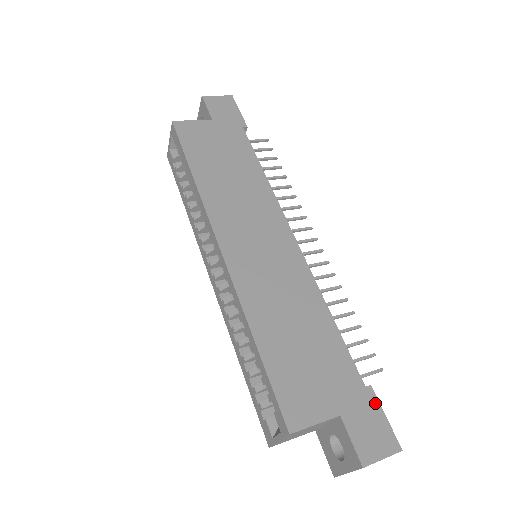
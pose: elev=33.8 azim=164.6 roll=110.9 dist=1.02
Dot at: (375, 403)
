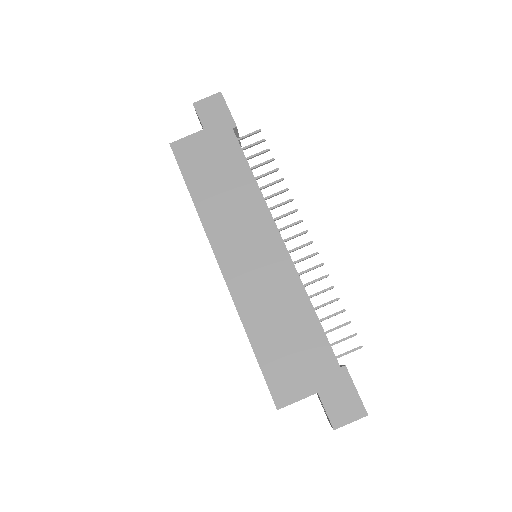
Dot at: (348, 380)
